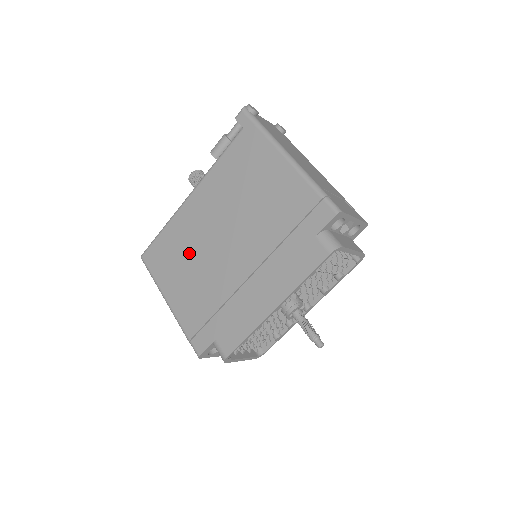
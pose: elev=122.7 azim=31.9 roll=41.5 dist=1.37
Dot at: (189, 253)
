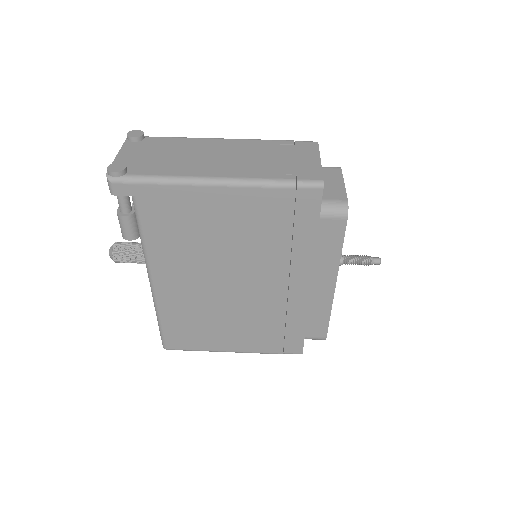
Dot at: (210, 315)
